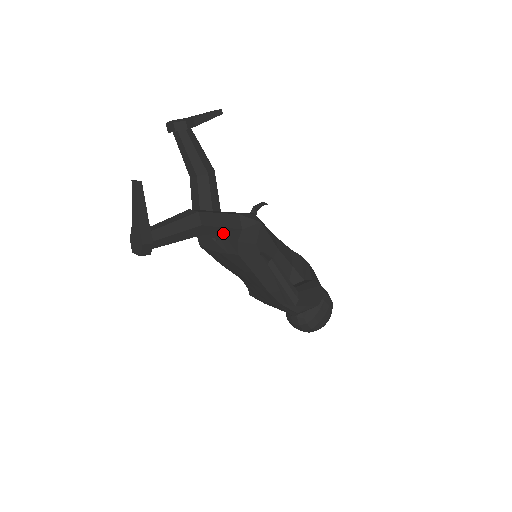
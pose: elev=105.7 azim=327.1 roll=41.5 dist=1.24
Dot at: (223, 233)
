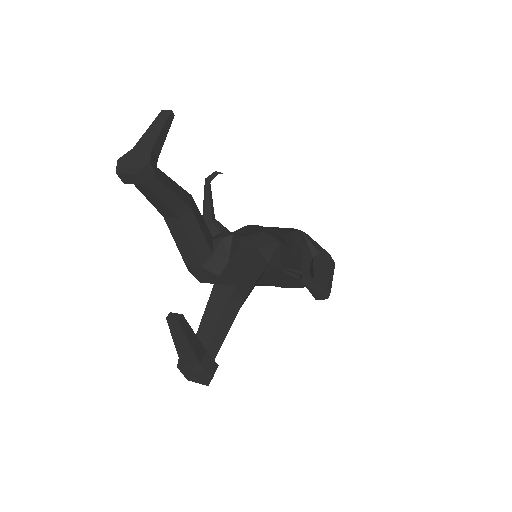
Dot at: (255, 283)
